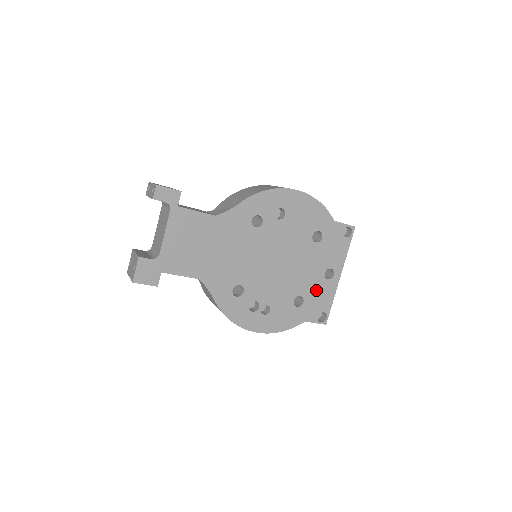
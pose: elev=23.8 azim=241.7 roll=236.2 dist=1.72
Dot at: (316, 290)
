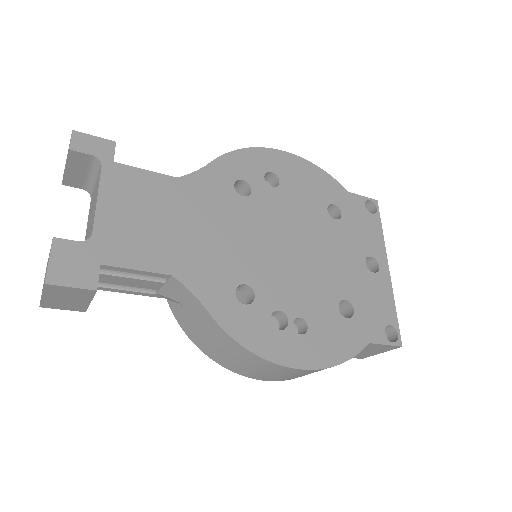
Dot at: (364, 290)
